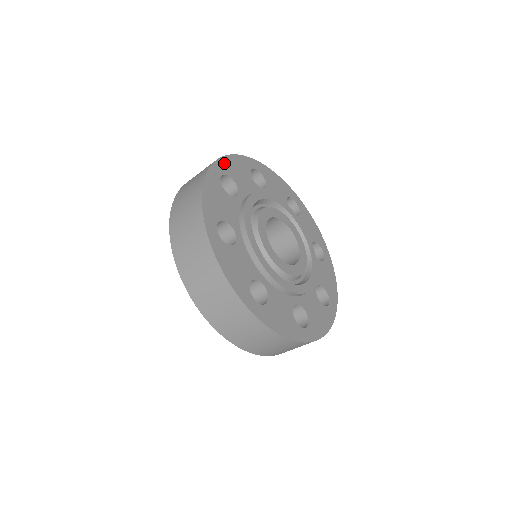
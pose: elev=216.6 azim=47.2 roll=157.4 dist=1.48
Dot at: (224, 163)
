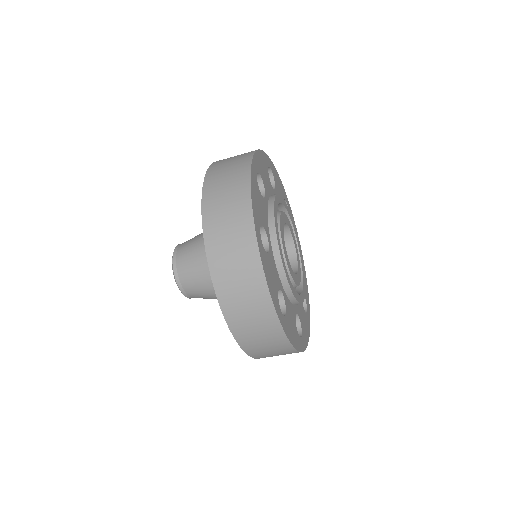
Dot at: (255, 213)
